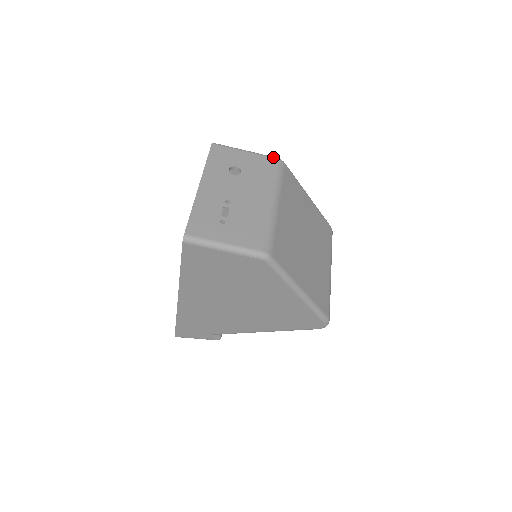
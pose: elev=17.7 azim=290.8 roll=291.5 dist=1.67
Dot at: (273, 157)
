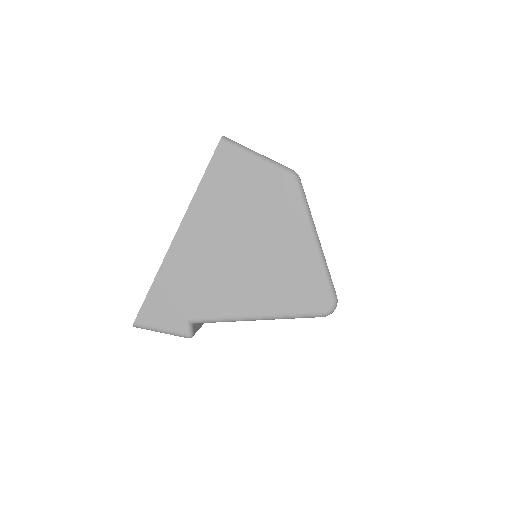
Dot at: occluded
